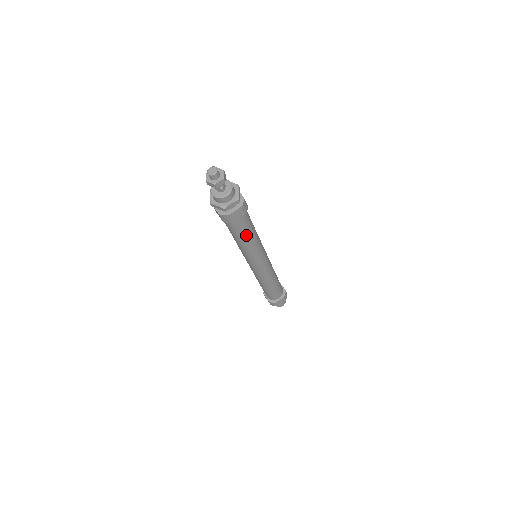
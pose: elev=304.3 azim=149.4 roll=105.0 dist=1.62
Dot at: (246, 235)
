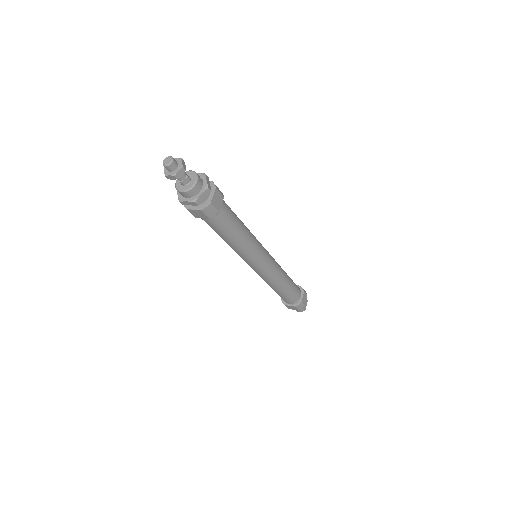
Dot at: (221, 235)
